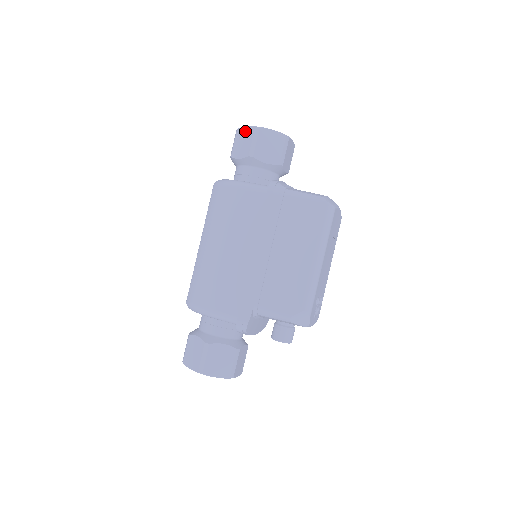
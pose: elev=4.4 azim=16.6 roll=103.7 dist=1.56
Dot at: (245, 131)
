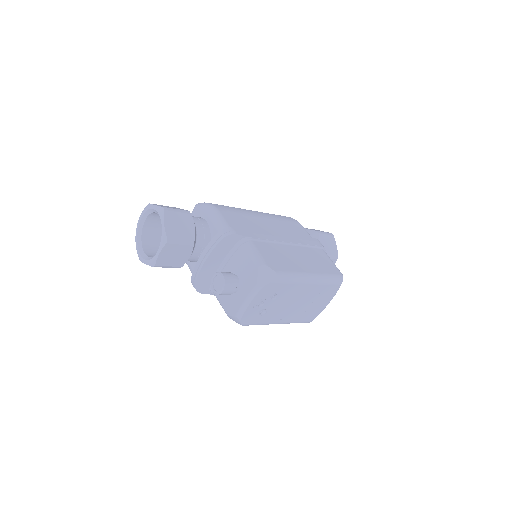
Dot at: occluded
